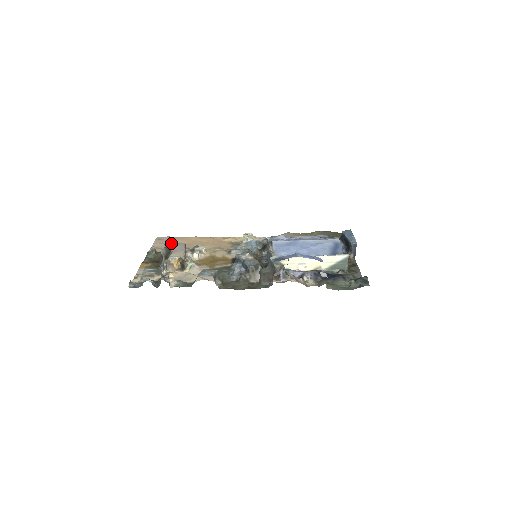
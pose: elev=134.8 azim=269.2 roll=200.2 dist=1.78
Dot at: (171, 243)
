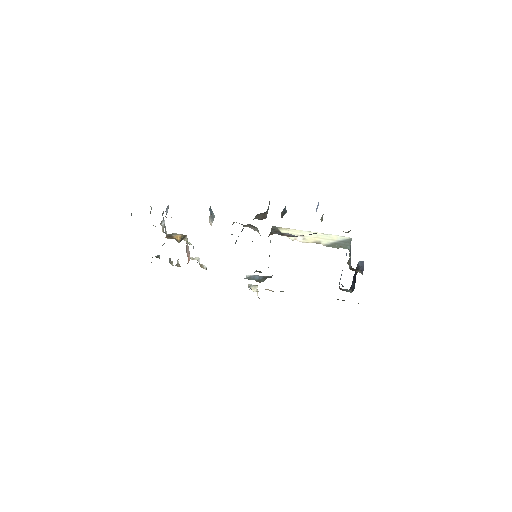
Dot at: occluded
